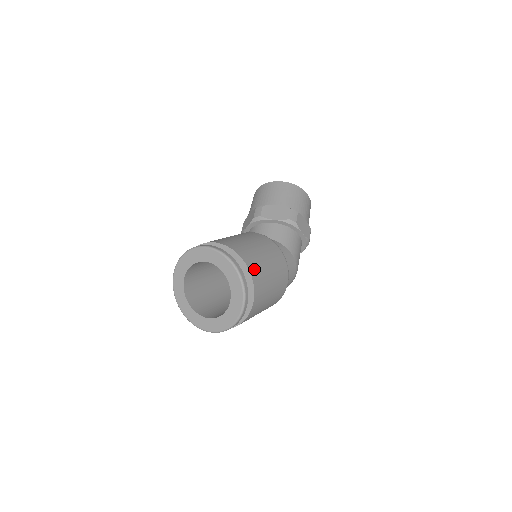
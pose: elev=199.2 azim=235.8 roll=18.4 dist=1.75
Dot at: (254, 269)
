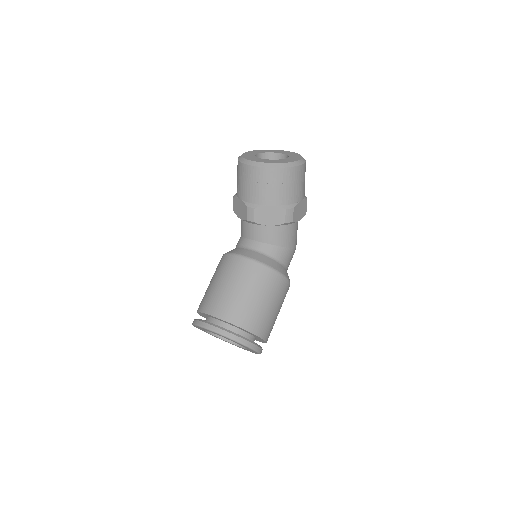
Dot at: (264, 331)
